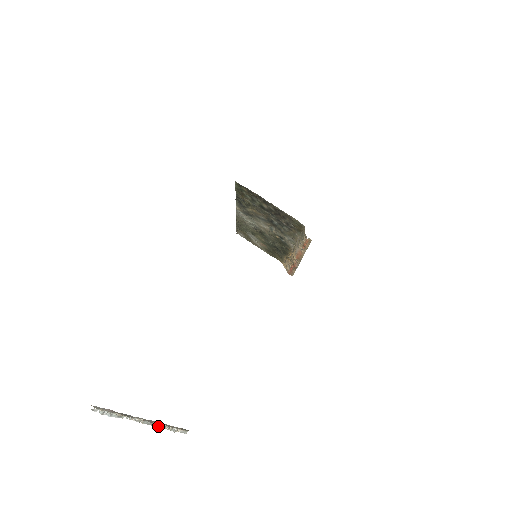
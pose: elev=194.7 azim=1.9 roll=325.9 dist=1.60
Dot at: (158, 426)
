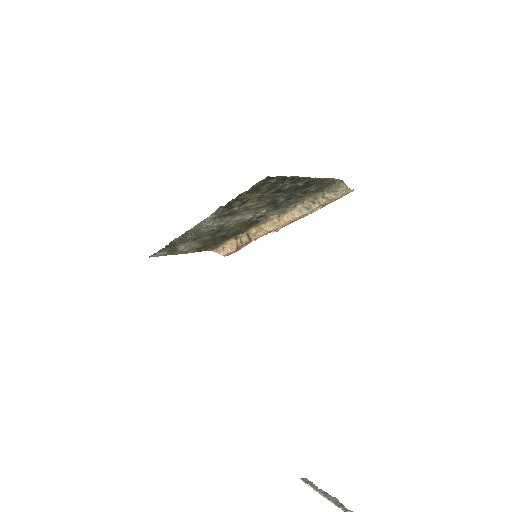
Dot at: occluded
